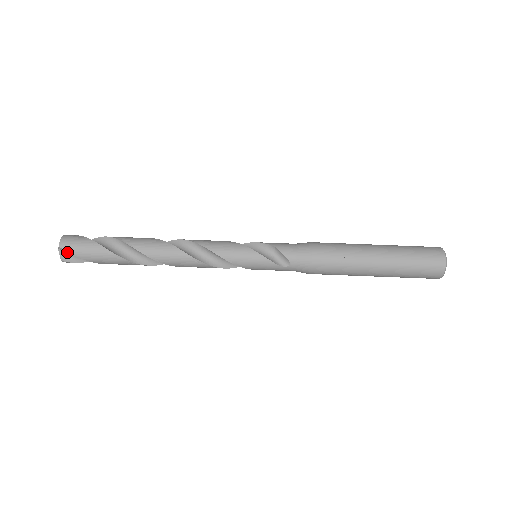
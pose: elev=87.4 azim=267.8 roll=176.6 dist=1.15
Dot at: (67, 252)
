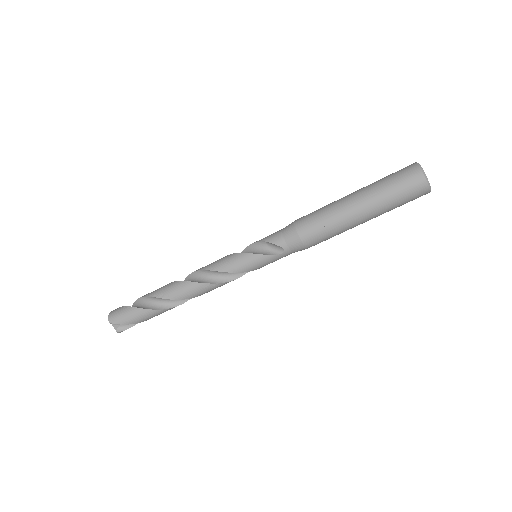
Dot at: (118, 324)
